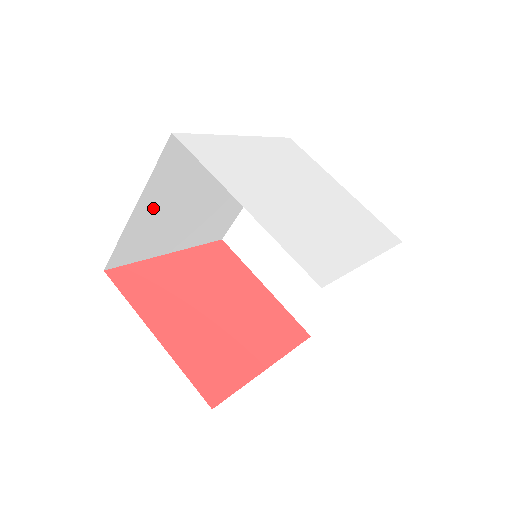
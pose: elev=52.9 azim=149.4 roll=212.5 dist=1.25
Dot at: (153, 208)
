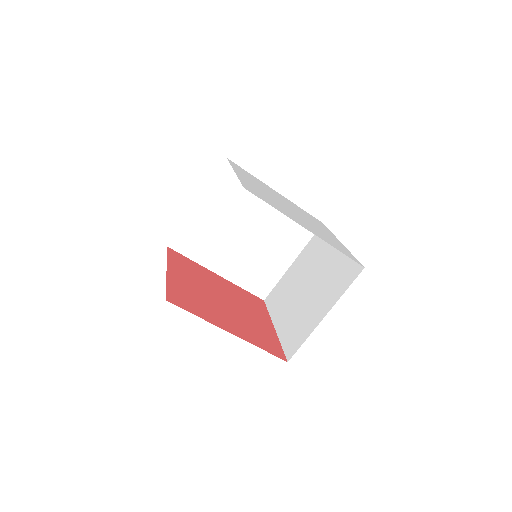
Dot at: (209, 213)
